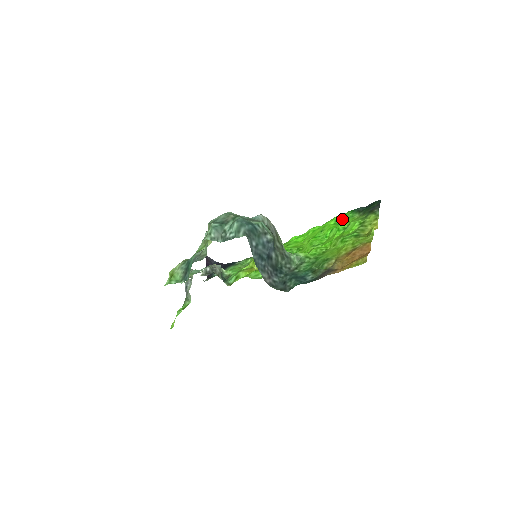
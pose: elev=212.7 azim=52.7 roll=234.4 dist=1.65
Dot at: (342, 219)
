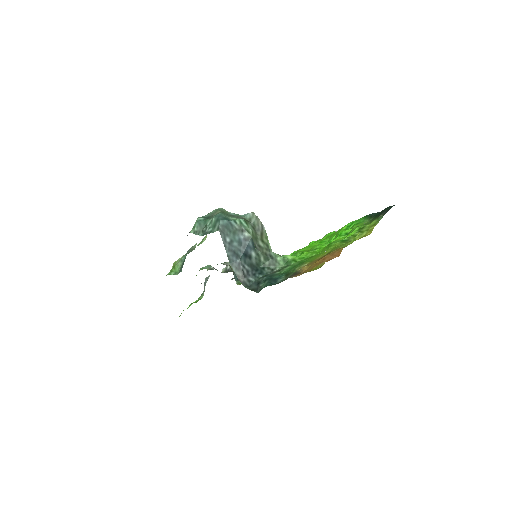
Dot at: (353, 224)
